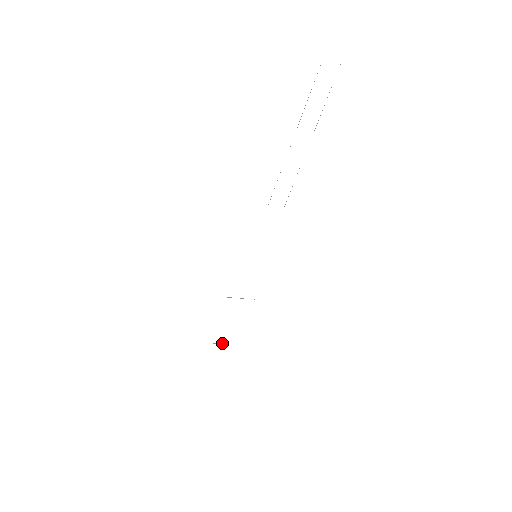
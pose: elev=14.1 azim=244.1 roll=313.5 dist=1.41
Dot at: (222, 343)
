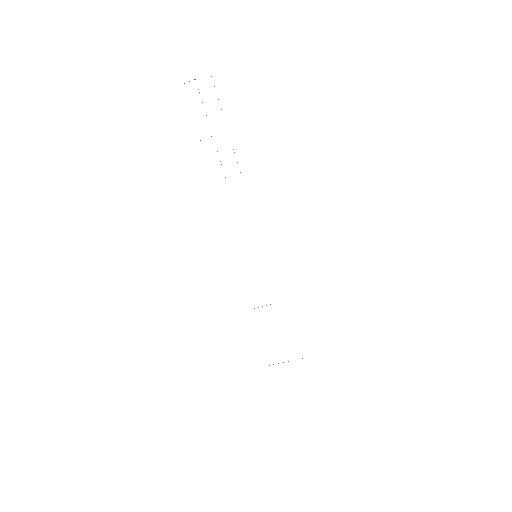
Dot at: (288, 361)
